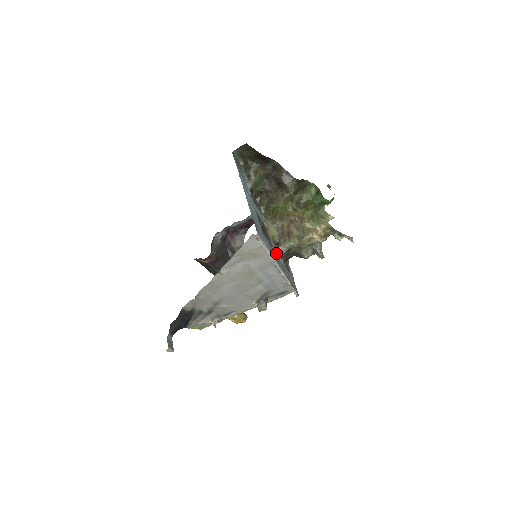
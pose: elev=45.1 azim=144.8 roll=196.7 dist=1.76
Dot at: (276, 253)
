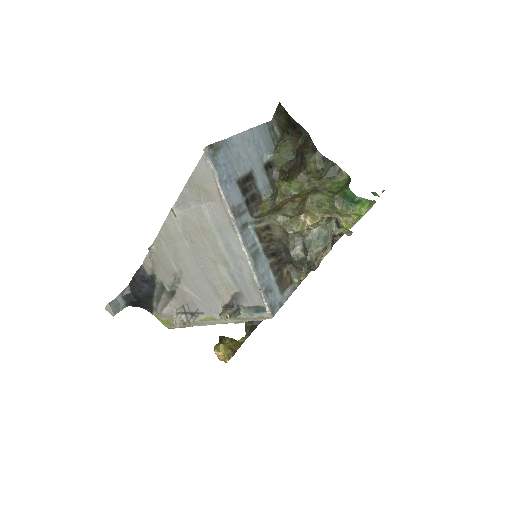
Dot at: (250, 223)
